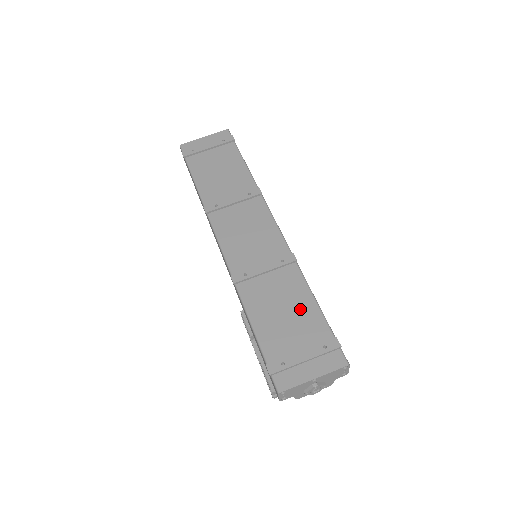
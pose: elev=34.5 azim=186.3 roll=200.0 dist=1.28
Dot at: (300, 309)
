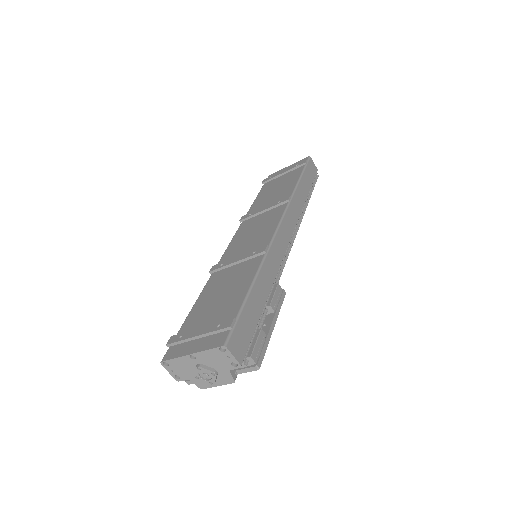
Dot at: (233, 293)
